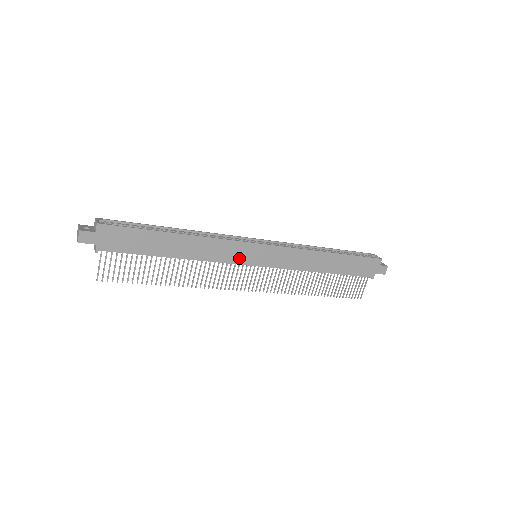
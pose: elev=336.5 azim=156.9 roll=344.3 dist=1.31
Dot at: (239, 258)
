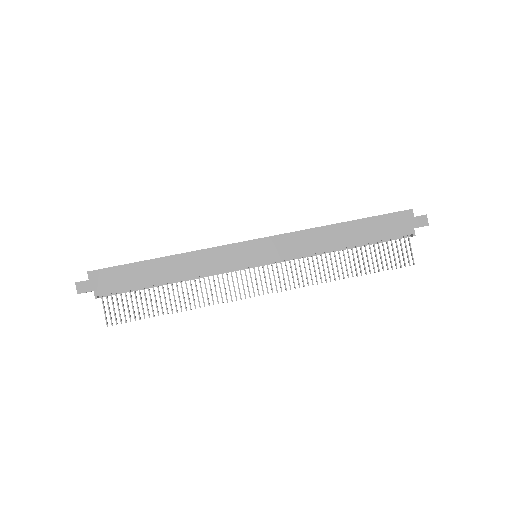
Dot at: (234, 262)
